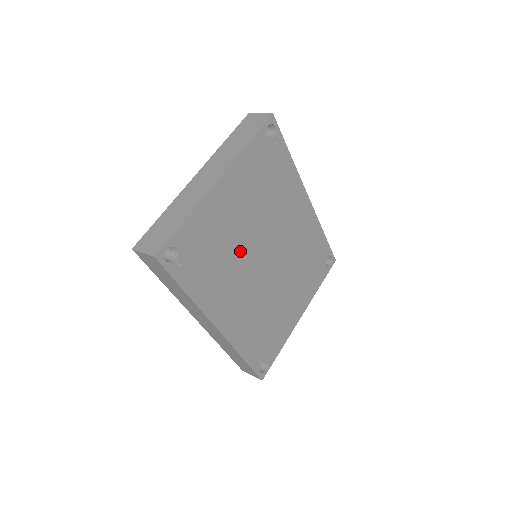
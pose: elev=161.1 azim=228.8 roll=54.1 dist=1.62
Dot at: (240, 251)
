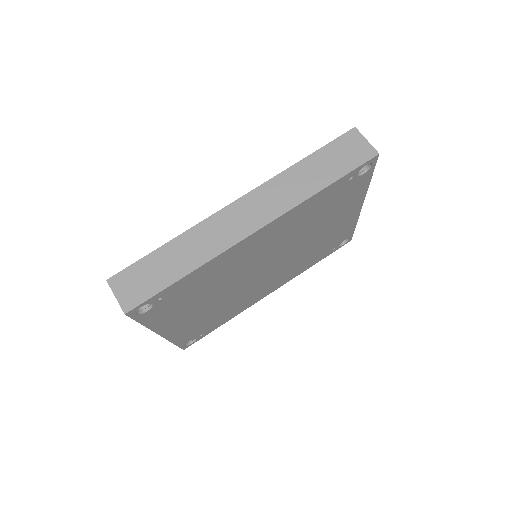
Dot at: (232, 297)
